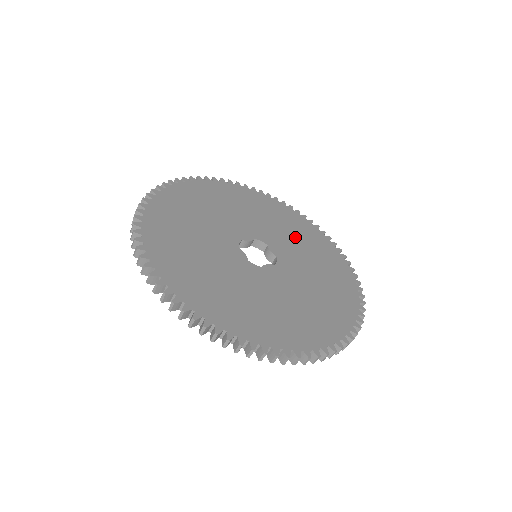
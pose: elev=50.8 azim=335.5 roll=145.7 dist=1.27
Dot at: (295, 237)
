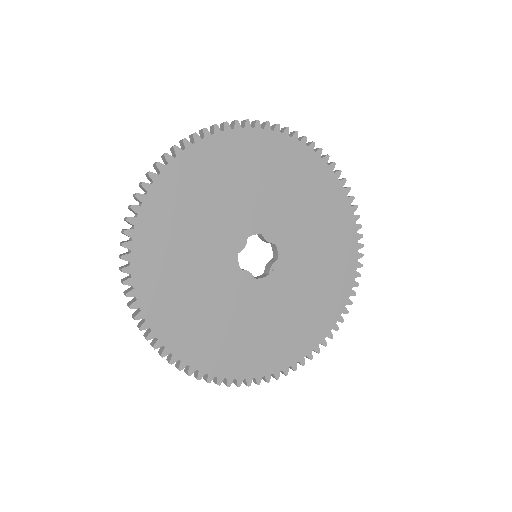
Dot at: (281, 188)
